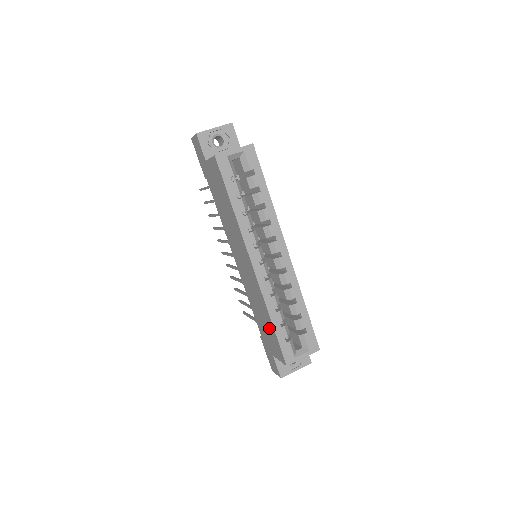
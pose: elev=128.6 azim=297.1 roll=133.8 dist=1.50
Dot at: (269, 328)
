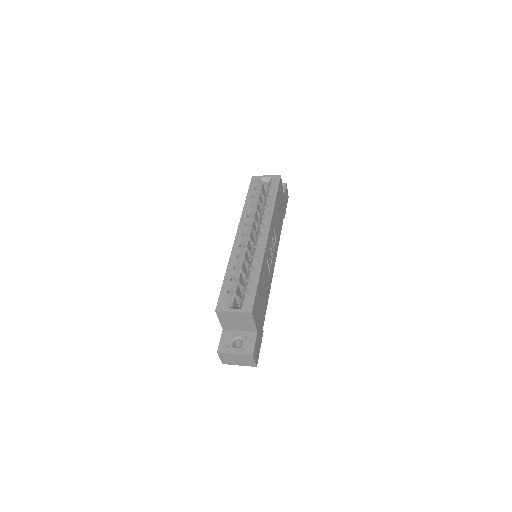
Dot at: occluded
